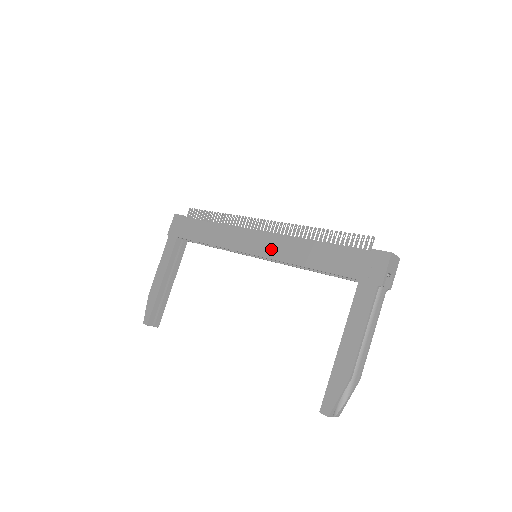
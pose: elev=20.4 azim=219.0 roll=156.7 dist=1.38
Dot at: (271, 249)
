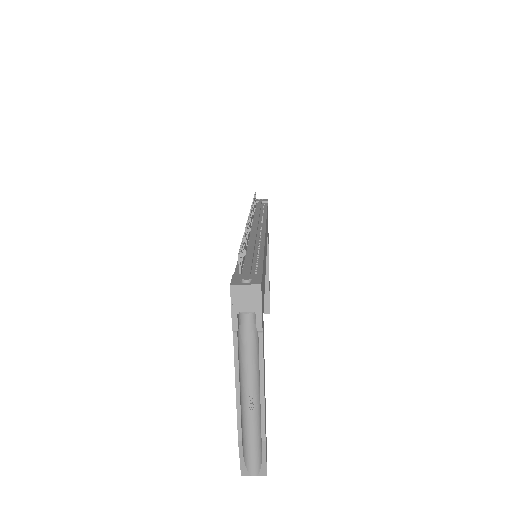
Dot at: occluded
